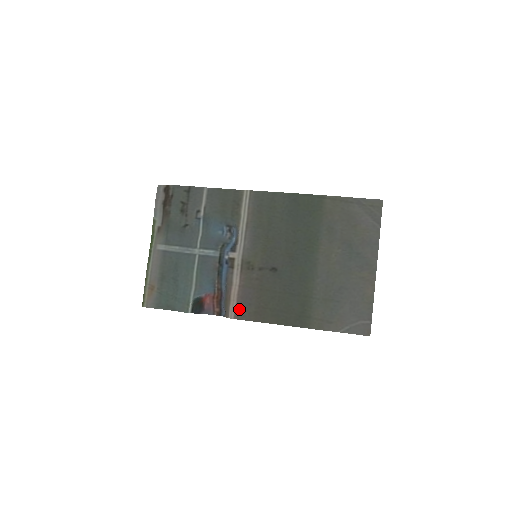
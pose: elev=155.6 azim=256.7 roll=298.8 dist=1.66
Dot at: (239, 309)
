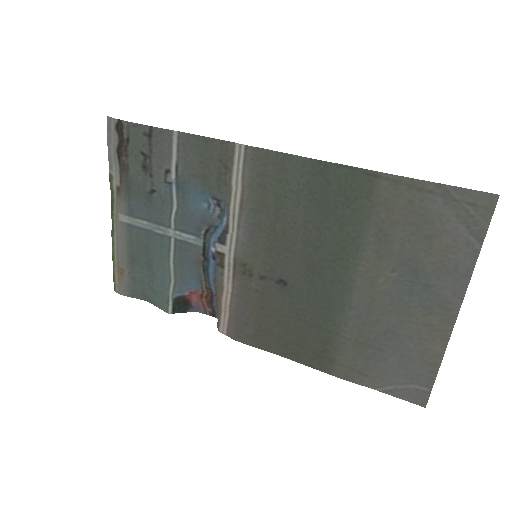
Dot at: (232, 326)
